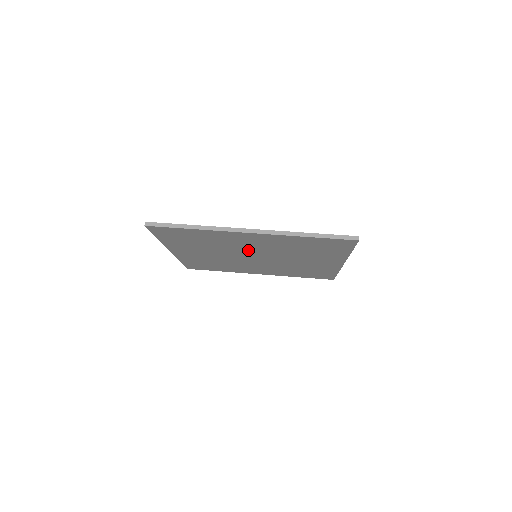
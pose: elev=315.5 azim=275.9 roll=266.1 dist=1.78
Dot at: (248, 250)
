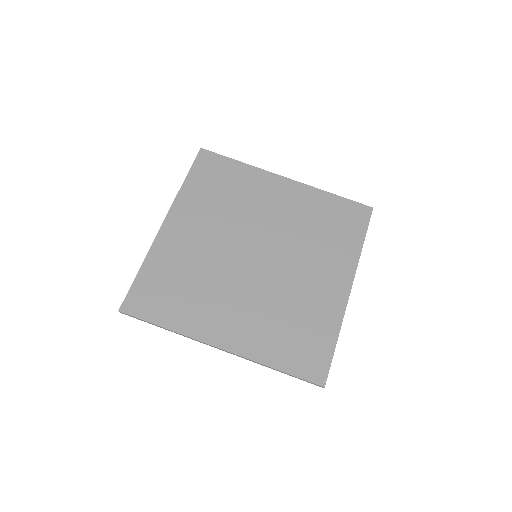
Dot at: (239, 282)
